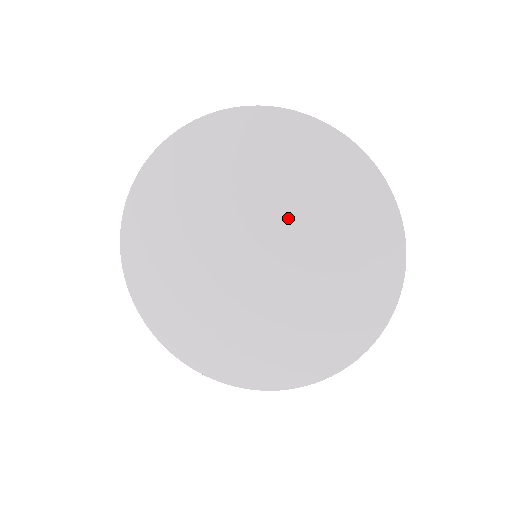
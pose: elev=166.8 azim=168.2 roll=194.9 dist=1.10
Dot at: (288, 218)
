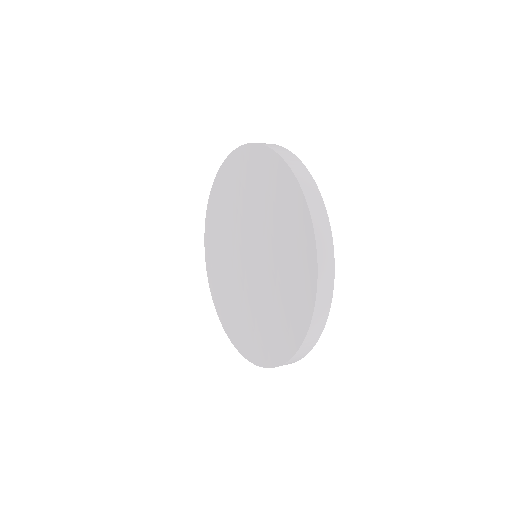
Dot at: (259, 225)
